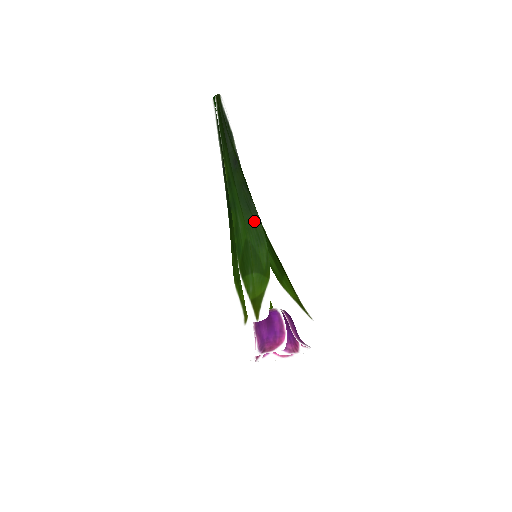
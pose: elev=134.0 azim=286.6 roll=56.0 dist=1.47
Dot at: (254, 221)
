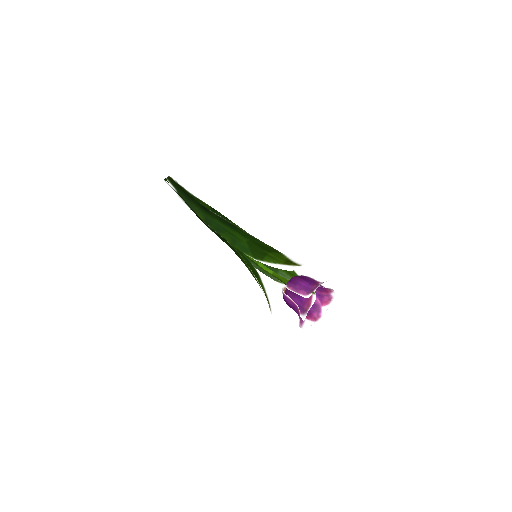
Dot at: (244, 232)
